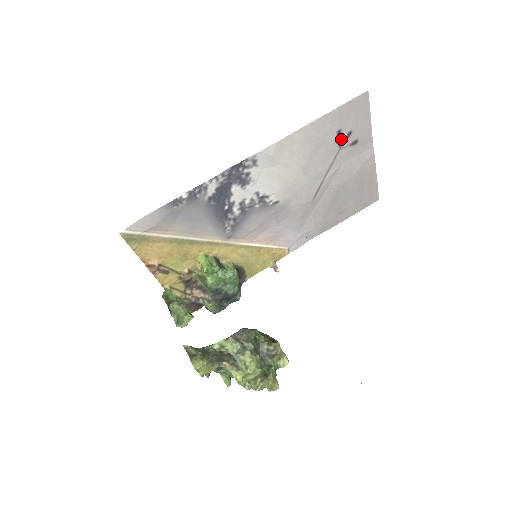
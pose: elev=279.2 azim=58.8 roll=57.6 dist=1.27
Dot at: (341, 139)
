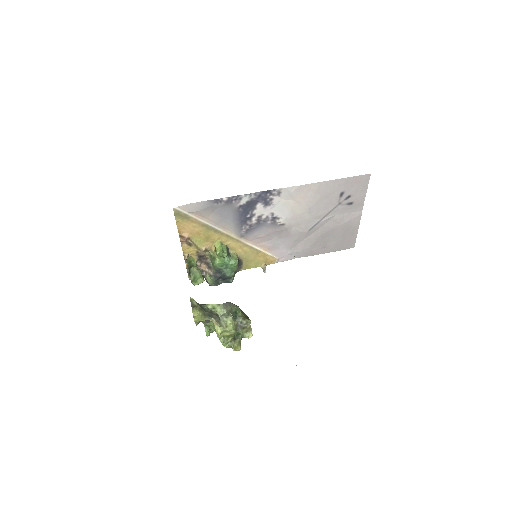
Dot at: (342, 198)
